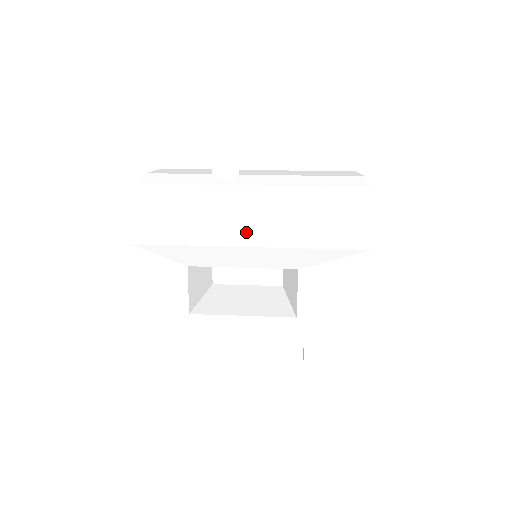
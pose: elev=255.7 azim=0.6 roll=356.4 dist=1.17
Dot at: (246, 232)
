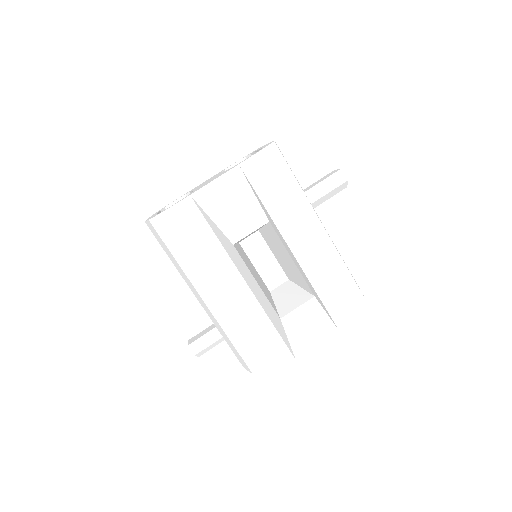
Dot at: (299, 243)
